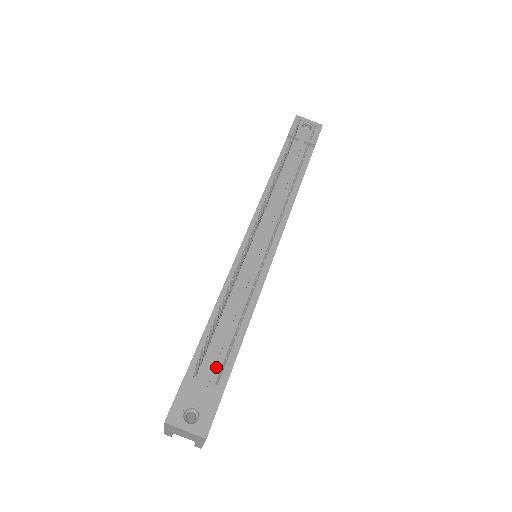
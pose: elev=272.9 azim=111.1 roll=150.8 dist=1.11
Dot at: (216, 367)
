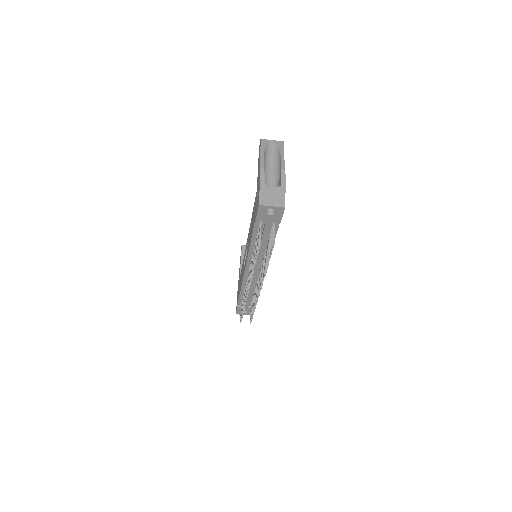
Dot at: (249, 302)
